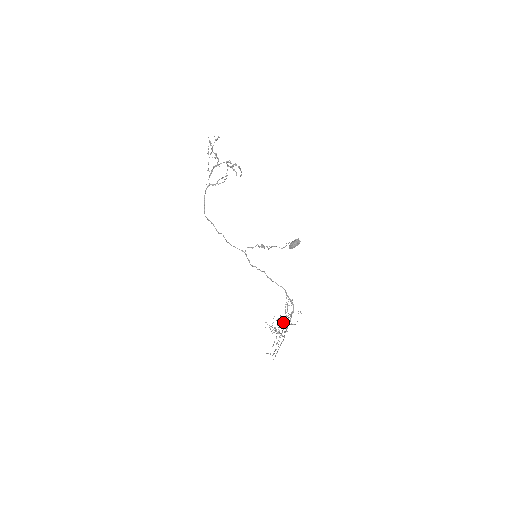
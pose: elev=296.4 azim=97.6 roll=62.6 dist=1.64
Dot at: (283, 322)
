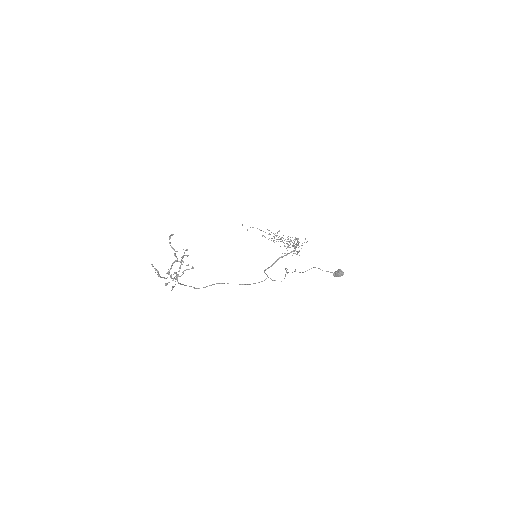
Dot at: (288, 241)
